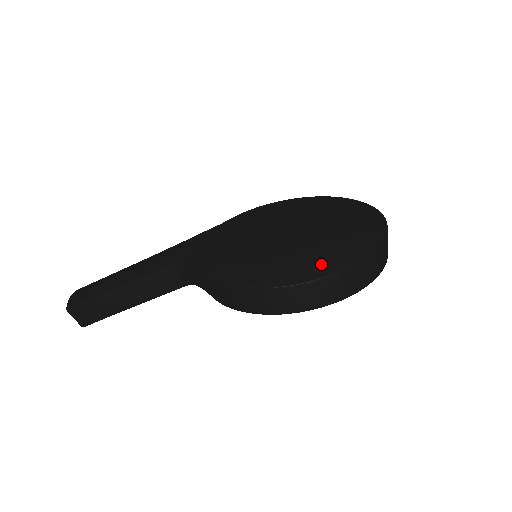
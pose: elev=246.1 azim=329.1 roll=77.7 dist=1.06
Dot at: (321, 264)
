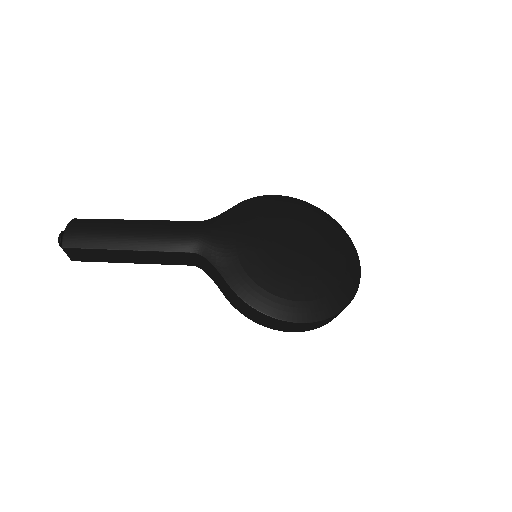
Dot at: (320, 308)
